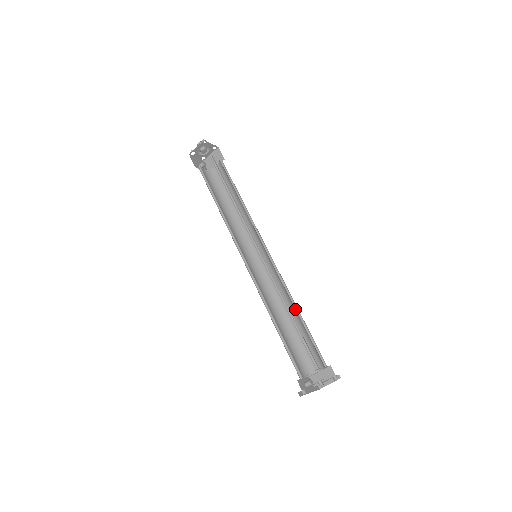
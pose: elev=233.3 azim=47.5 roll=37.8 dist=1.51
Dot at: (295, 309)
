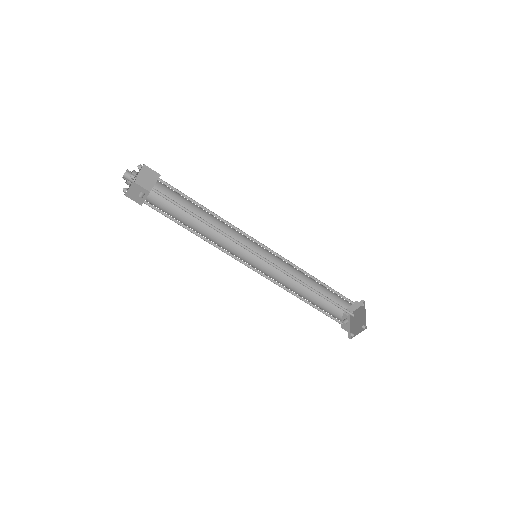
Dot at: (312, 279)
